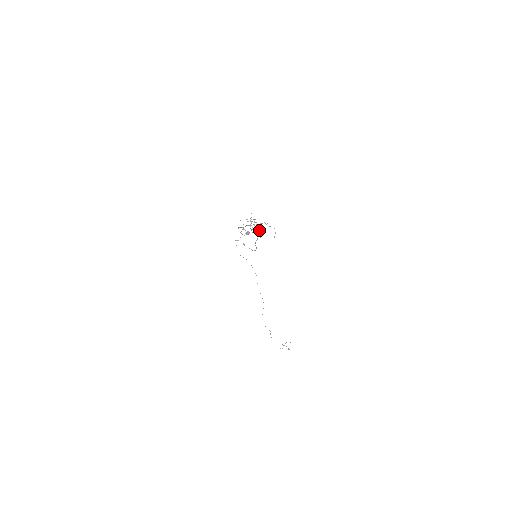
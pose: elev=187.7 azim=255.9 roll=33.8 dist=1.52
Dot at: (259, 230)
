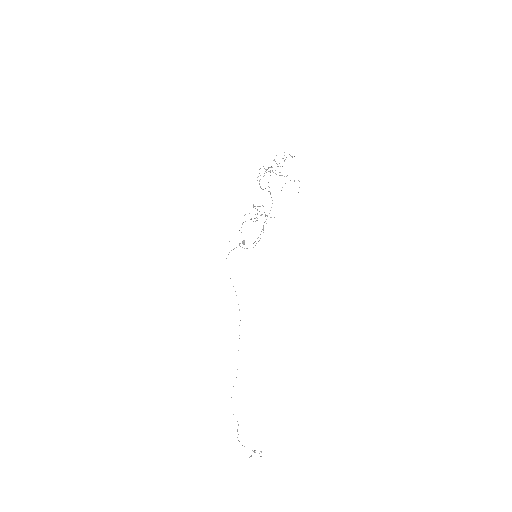
Dot at: occluded
